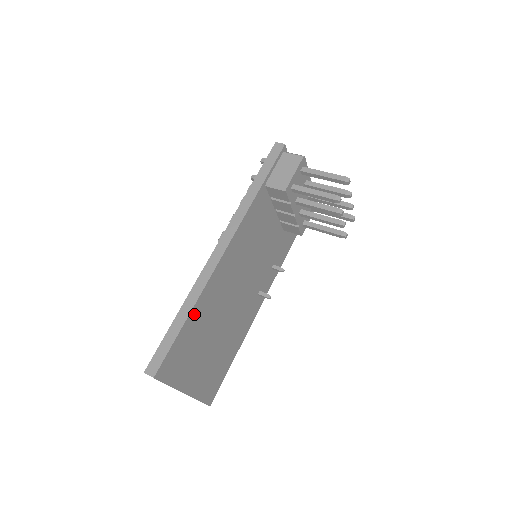
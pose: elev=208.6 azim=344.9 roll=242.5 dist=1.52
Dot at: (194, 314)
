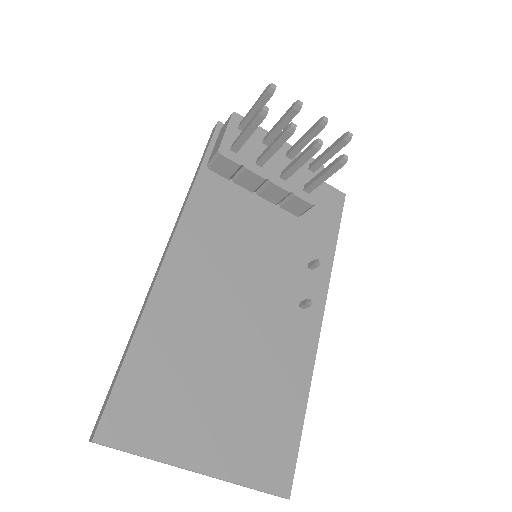
Dot at: (144, 341)
